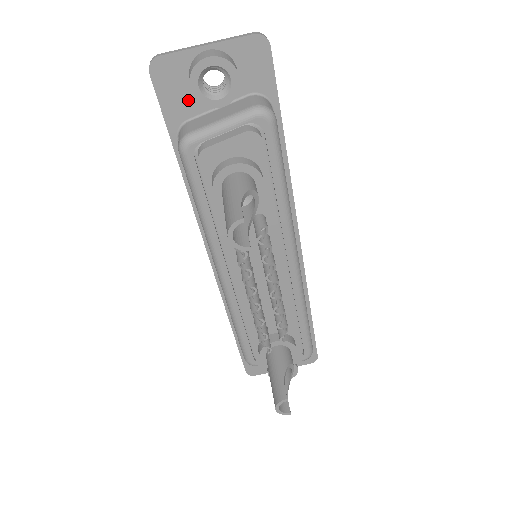
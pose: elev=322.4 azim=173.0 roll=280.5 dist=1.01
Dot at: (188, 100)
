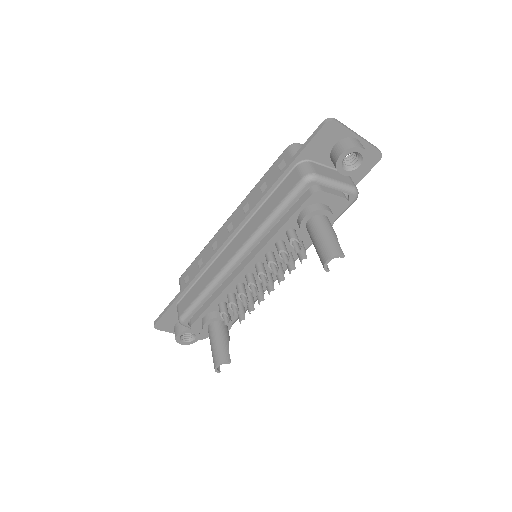
Dot at: (323, 152)
